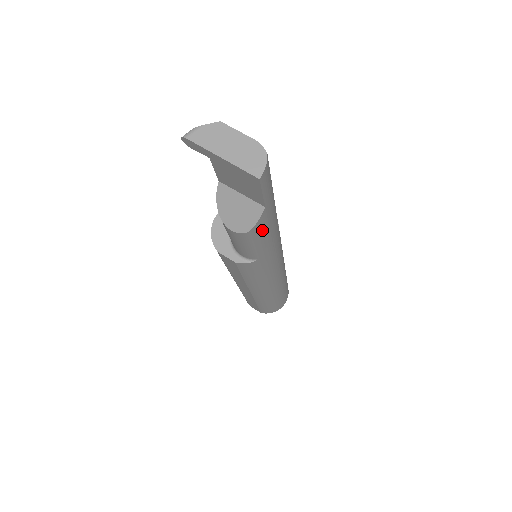
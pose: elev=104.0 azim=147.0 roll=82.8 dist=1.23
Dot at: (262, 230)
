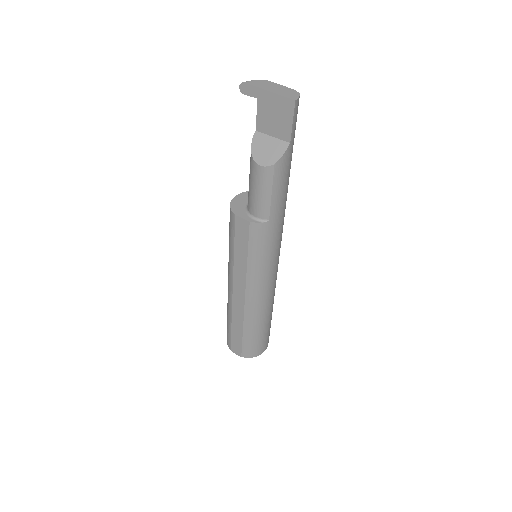
Dot at: (282, 173)
